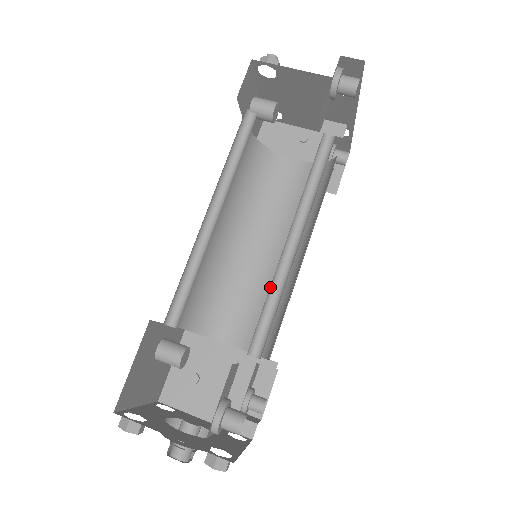
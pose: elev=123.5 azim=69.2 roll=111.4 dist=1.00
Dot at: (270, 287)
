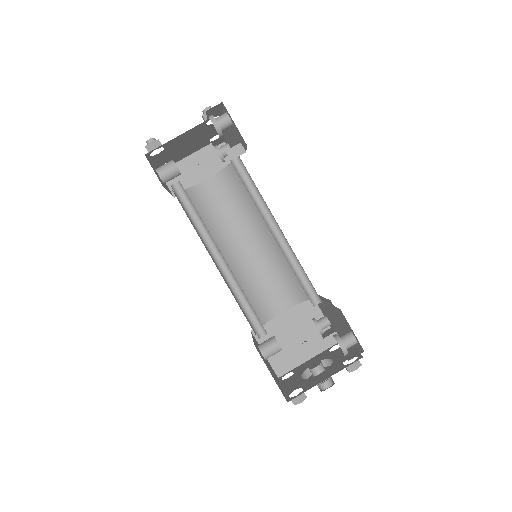
Dot at: (290, 265)
